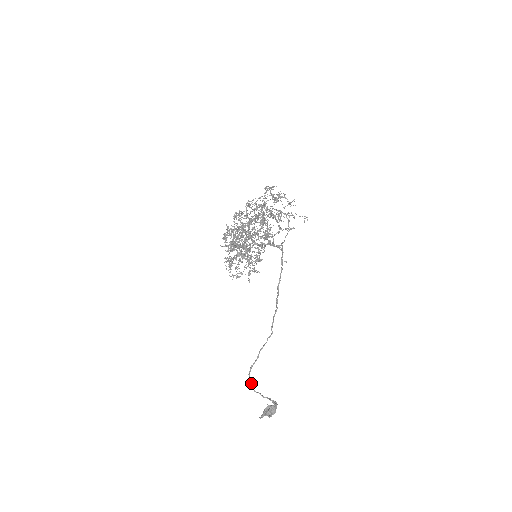
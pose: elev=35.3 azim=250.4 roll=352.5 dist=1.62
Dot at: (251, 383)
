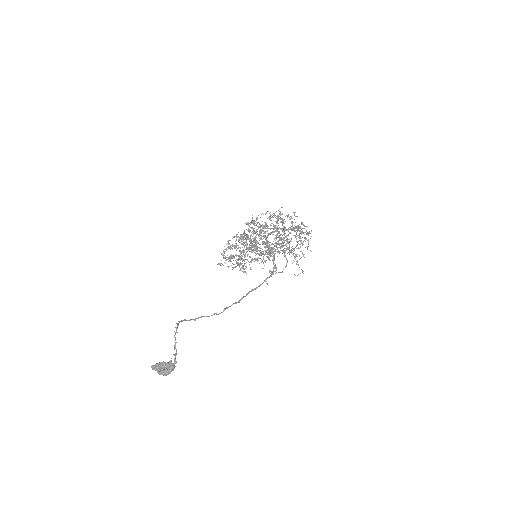
Dot at: occluded
